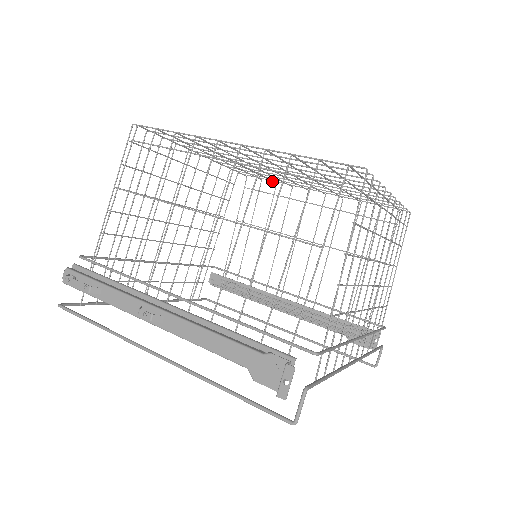
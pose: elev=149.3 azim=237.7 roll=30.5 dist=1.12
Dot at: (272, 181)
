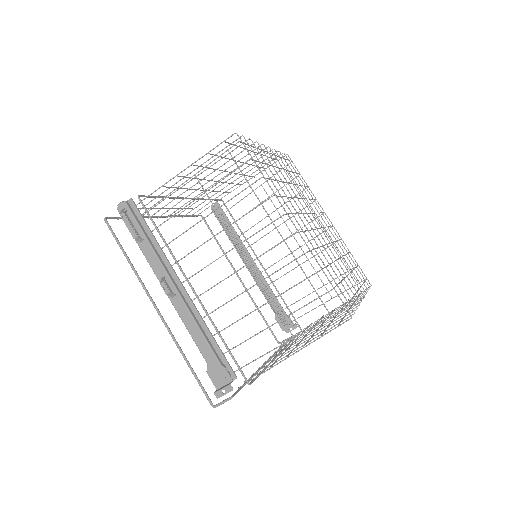
Dot at: (306, 186)
